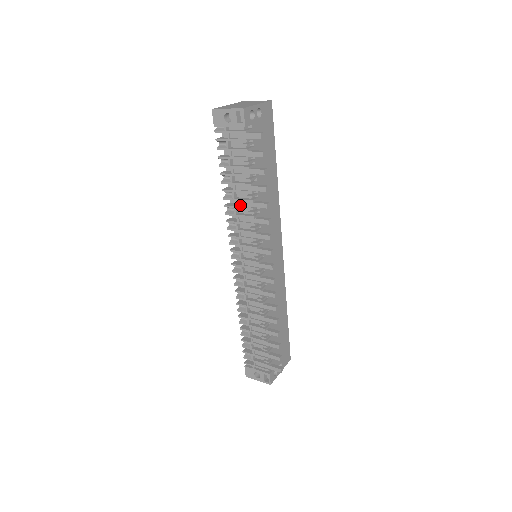
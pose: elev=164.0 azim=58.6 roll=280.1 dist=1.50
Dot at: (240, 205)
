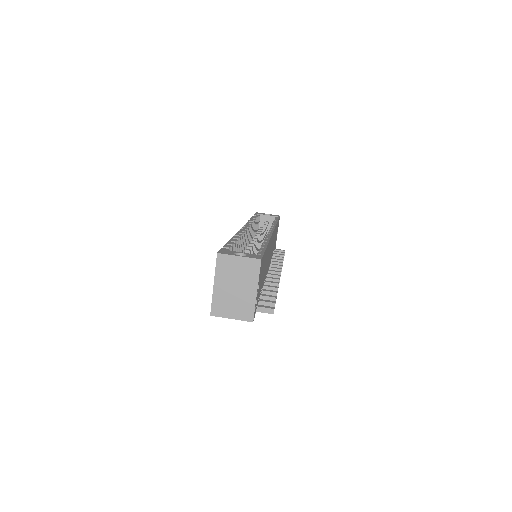
Dot at: occluded
